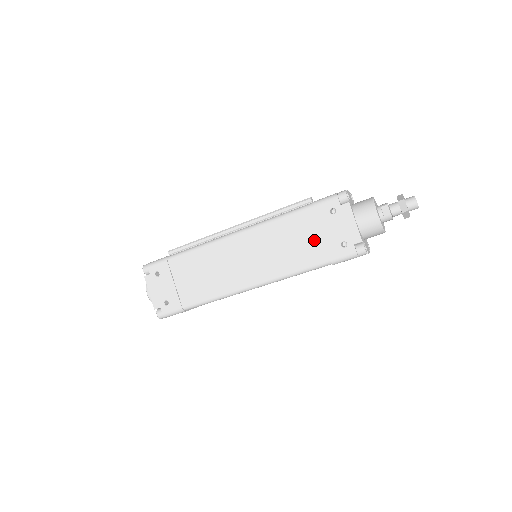
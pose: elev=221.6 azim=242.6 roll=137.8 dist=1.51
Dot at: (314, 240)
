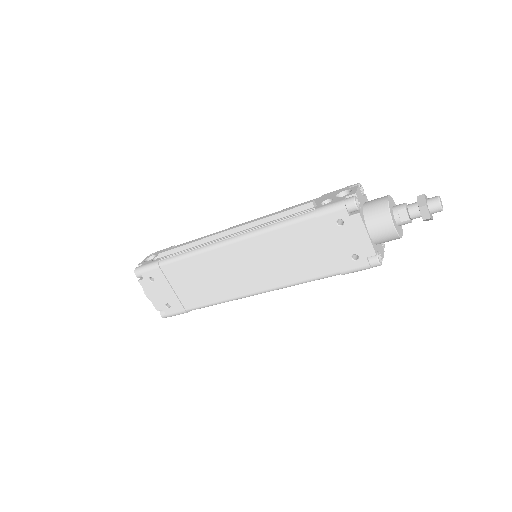
Dot at: (320, 252)
